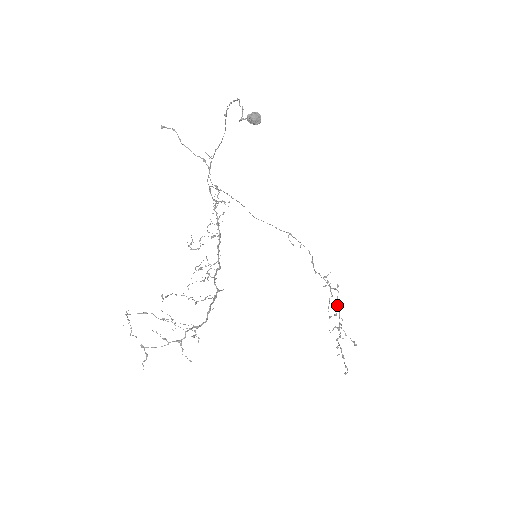
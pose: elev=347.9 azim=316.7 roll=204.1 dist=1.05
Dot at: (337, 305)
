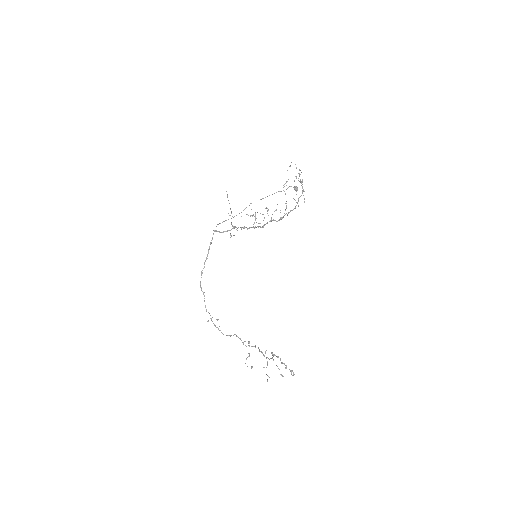
Dot at: (261, 352)
